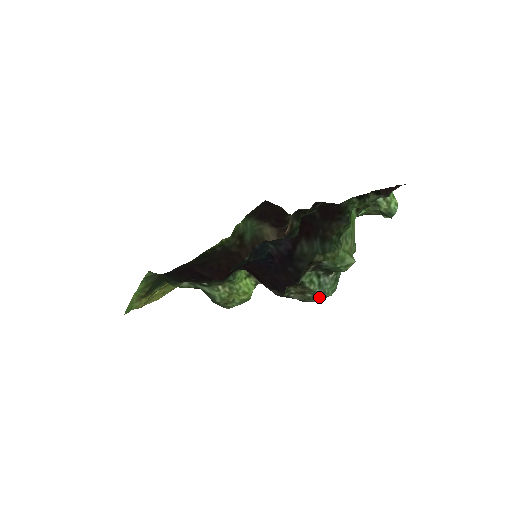
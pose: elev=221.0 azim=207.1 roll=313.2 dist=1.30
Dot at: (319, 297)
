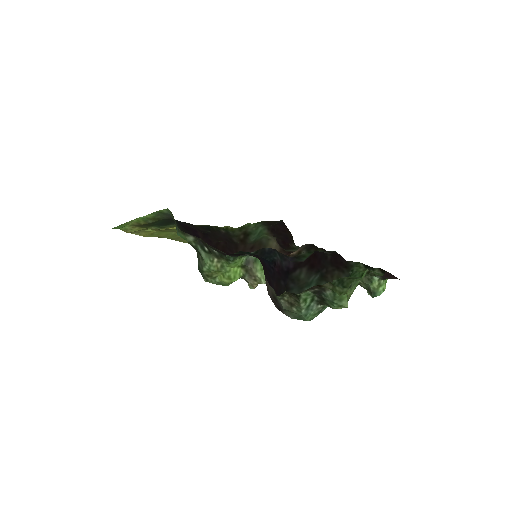
Dot at: (299, 316)
